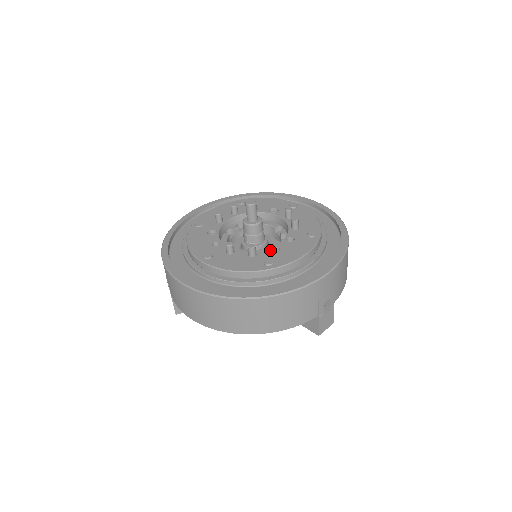
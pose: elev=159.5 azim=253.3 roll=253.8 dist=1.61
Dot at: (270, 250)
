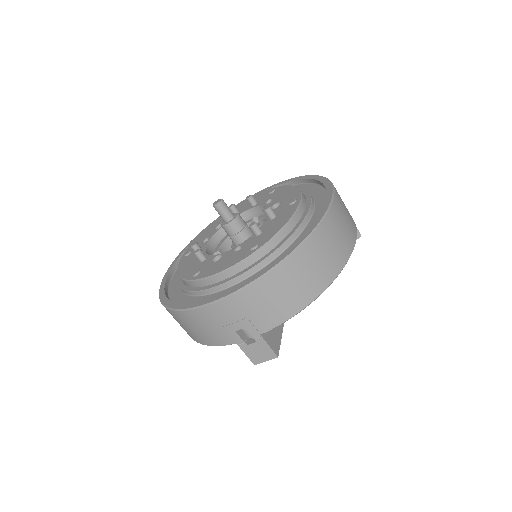
Dot at: (220, 257)
